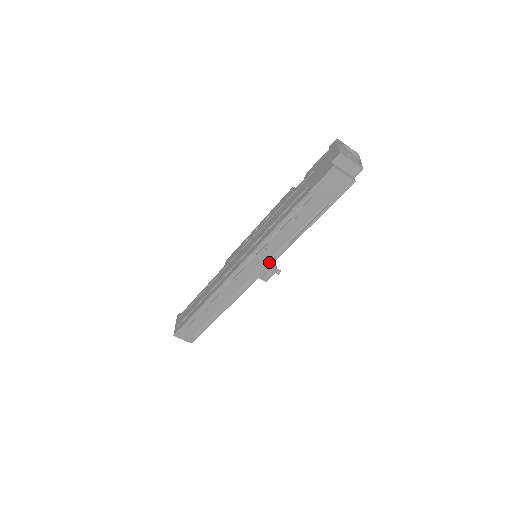
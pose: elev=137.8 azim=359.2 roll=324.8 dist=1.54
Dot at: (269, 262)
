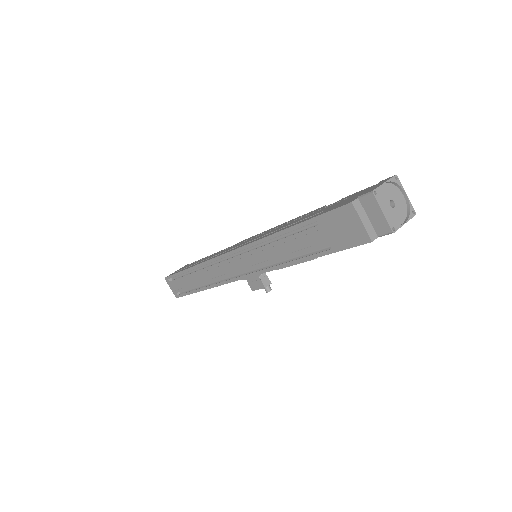
Dot at: (257, 270)
